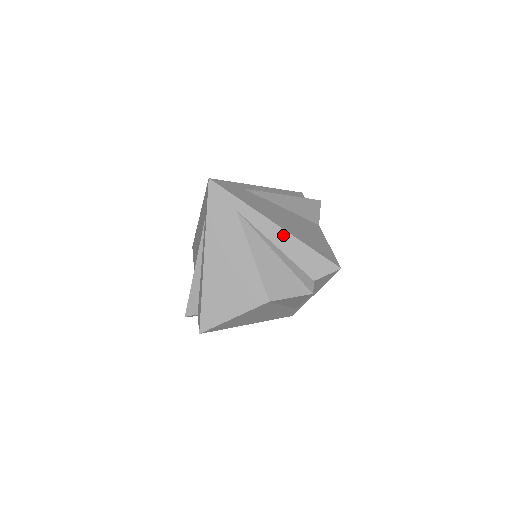
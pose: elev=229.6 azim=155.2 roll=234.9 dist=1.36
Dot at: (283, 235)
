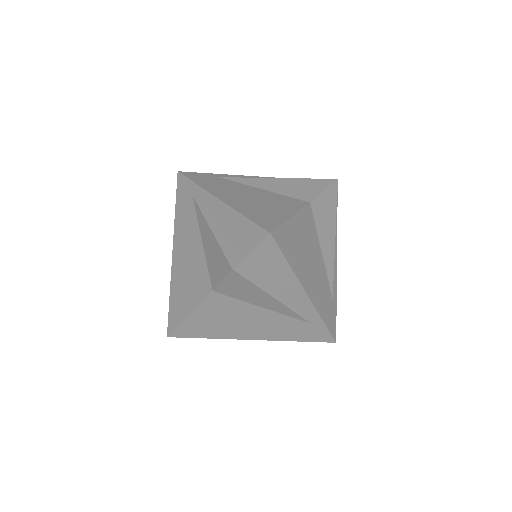
Dot at: (223, 209)
